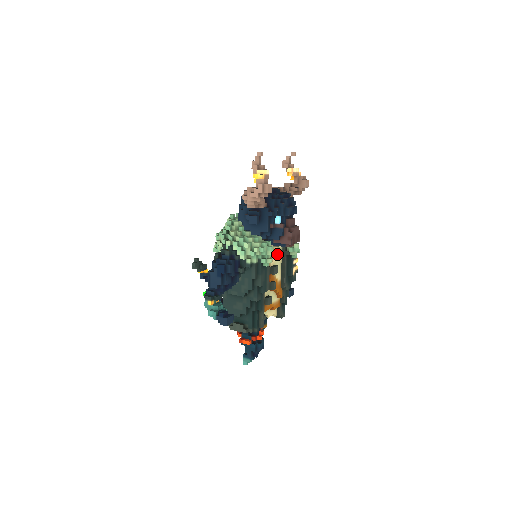
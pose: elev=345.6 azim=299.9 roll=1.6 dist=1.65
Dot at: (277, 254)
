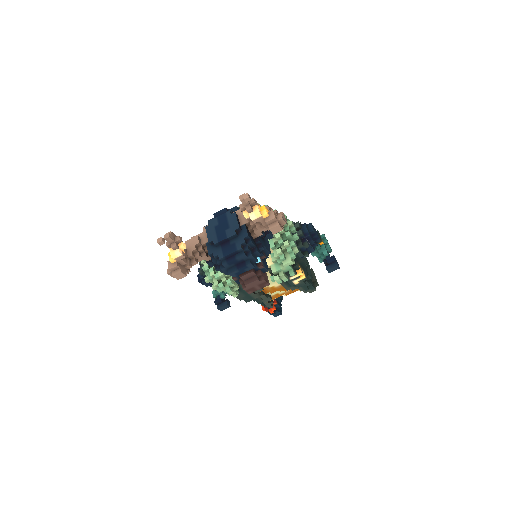
Dot at: occluded
